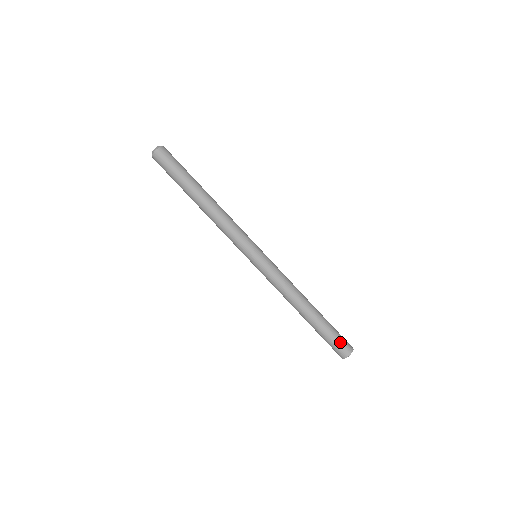
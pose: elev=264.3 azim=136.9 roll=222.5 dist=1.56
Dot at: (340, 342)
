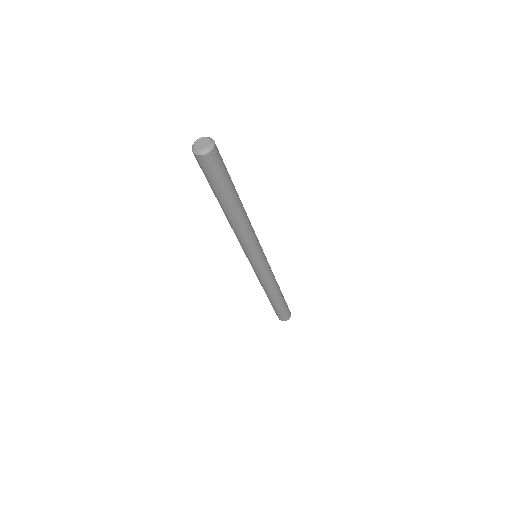
Dot at: (284, 315)
